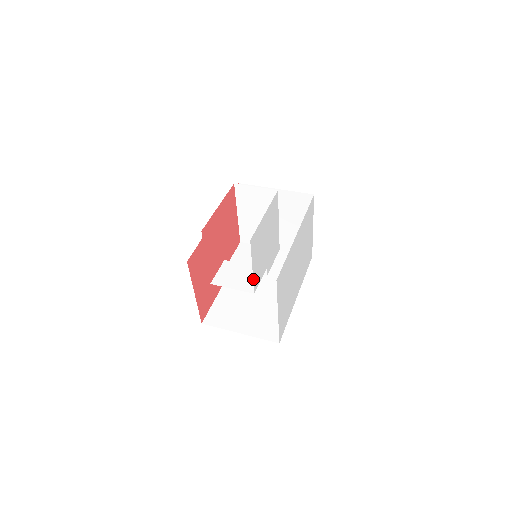
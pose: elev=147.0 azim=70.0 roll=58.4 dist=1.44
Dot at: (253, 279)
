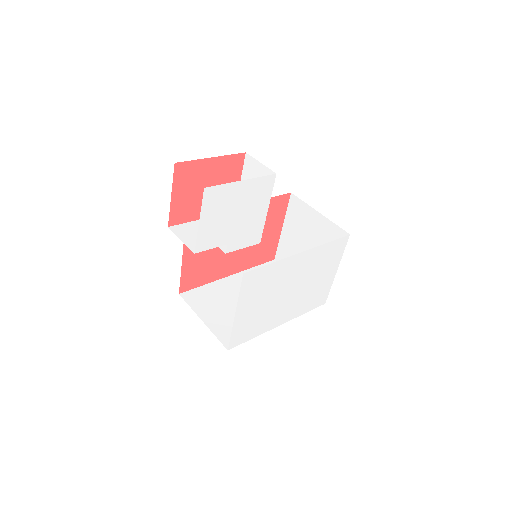
Dot at: (197, 236)
